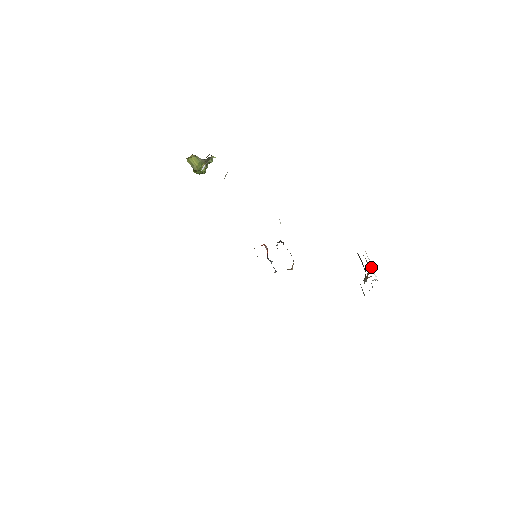
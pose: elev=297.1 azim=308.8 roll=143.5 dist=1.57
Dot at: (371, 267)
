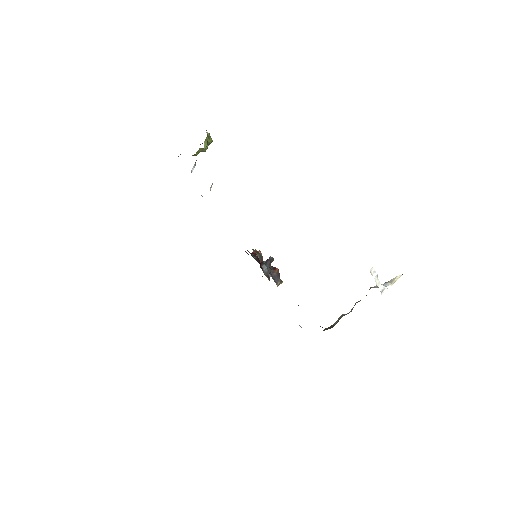
Dot at: (378, 280)
